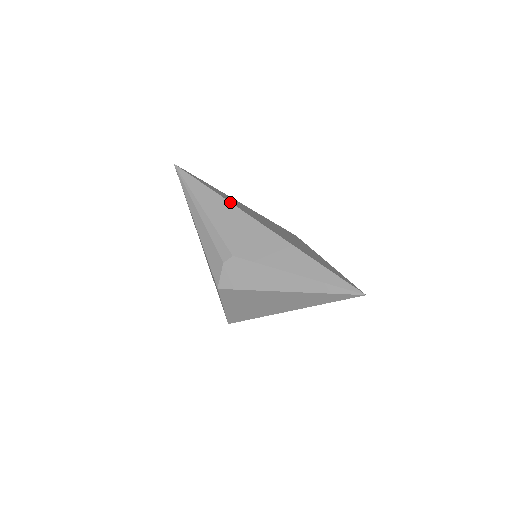
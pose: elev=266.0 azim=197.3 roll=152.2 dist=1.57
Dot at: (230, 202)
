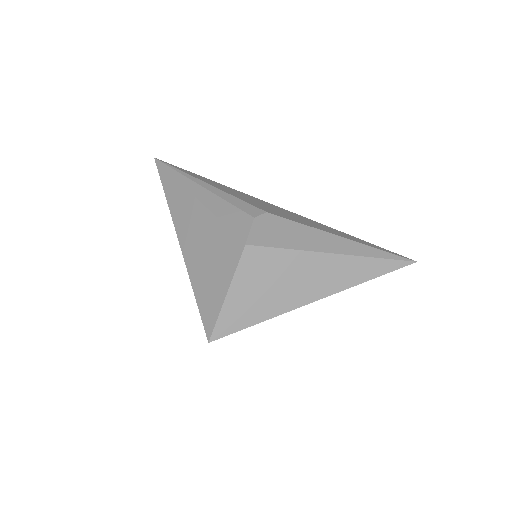
Dot at: occluded
